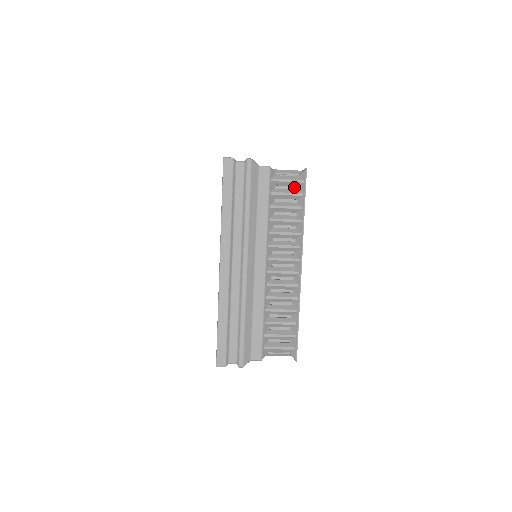
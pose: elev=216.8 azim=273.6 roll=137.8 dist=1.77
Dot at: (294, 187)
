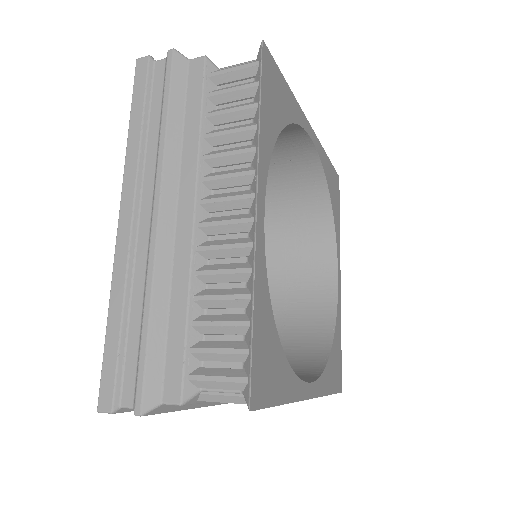
Dot at: (248, 80)
